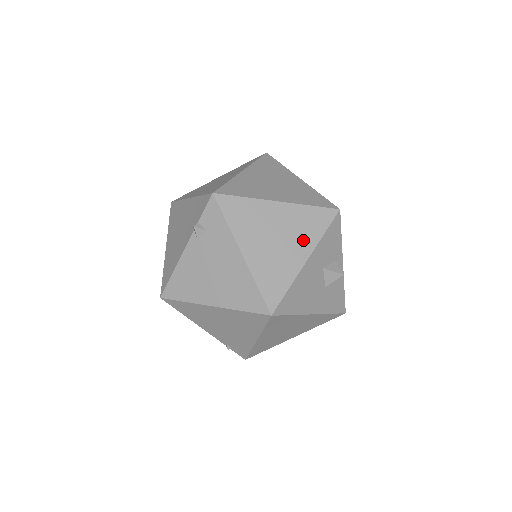
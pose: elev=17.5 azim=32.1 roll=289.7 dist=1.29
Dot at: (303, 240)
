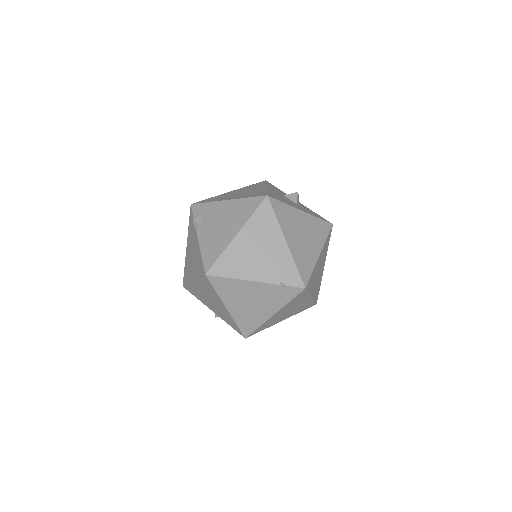
Dot at: occluded
